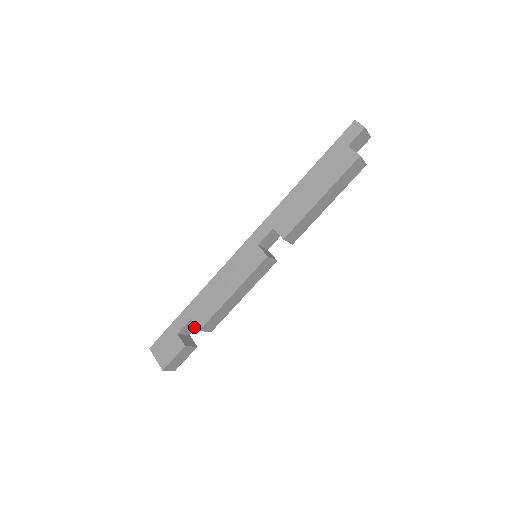
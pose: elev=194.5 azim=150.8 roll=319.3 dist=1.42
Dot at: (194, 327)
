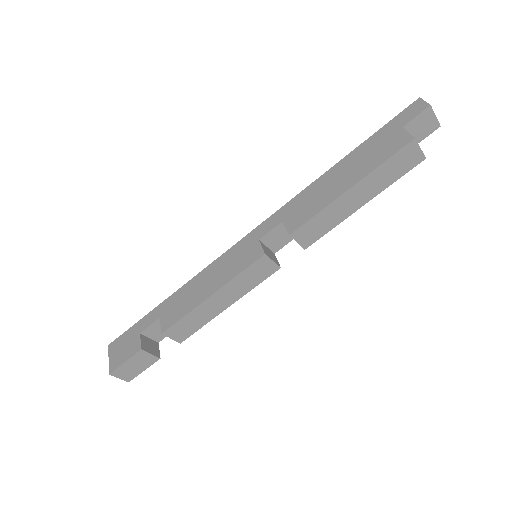
Dot at: occluded
